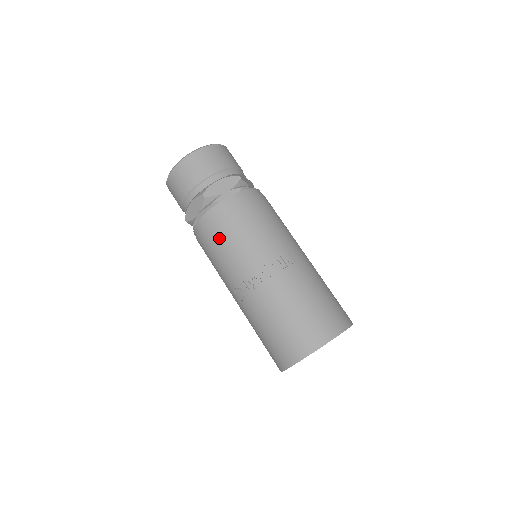
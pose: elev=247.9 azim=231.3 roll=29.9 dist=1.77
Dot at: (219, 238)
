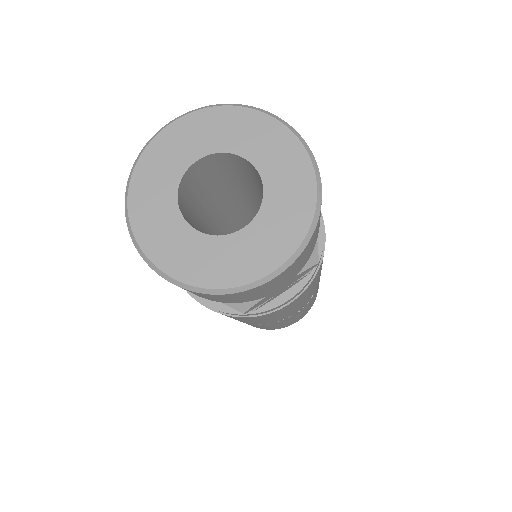
Dot at: occluded
